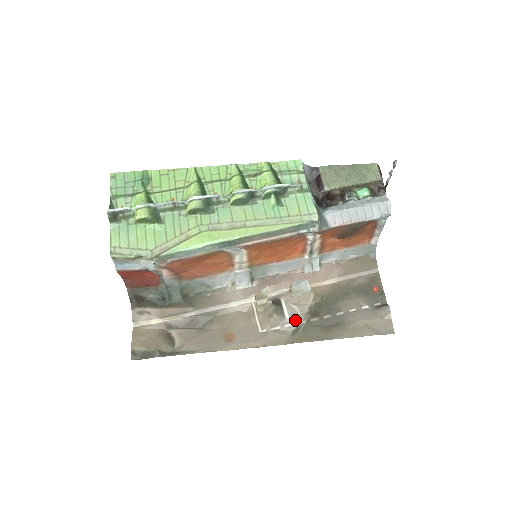
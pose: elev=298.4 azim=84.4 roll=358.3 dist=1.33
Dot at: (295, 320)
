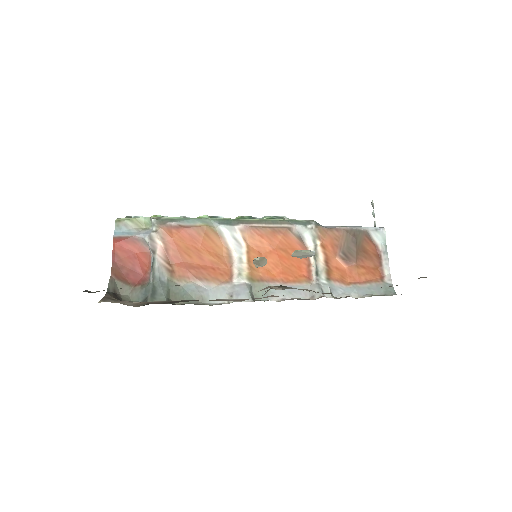
Dot at: occluded
